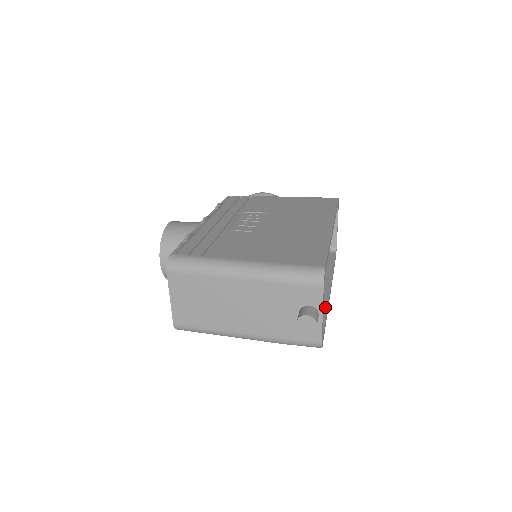
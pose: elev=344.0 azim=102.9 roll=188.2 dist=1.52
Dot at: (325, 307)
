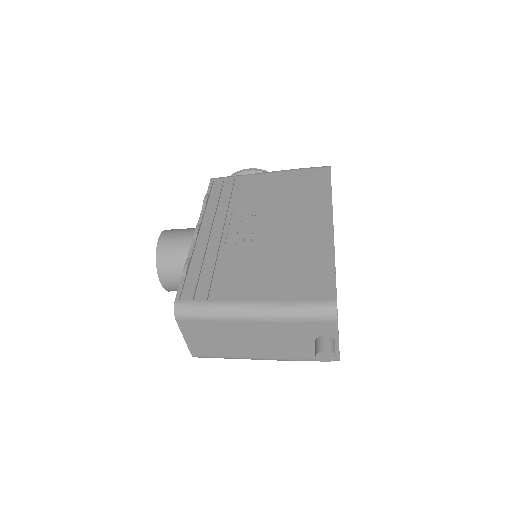
Dot at: occluded
